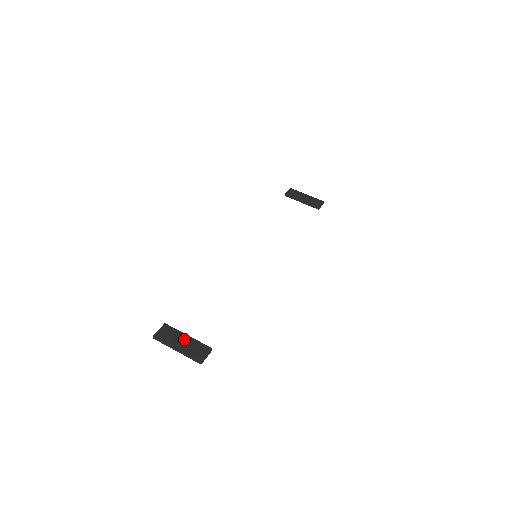
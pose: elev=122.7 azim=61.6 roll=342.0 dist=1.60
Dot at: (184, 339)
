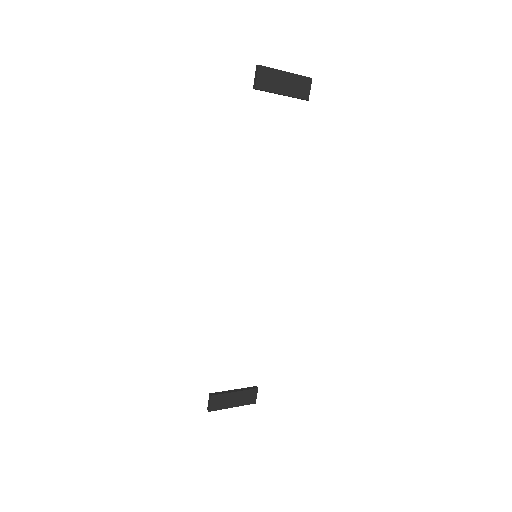
Dot at: (281, 88)
